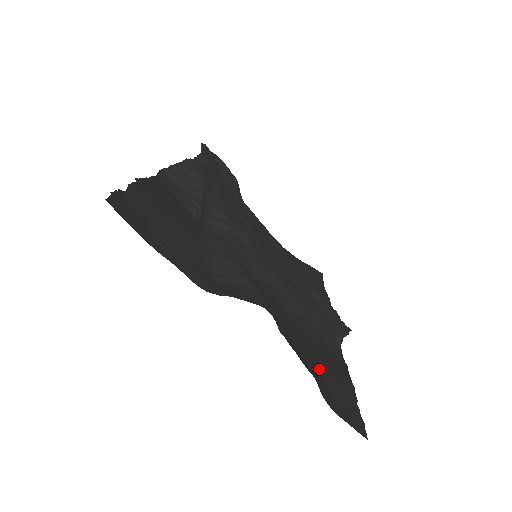
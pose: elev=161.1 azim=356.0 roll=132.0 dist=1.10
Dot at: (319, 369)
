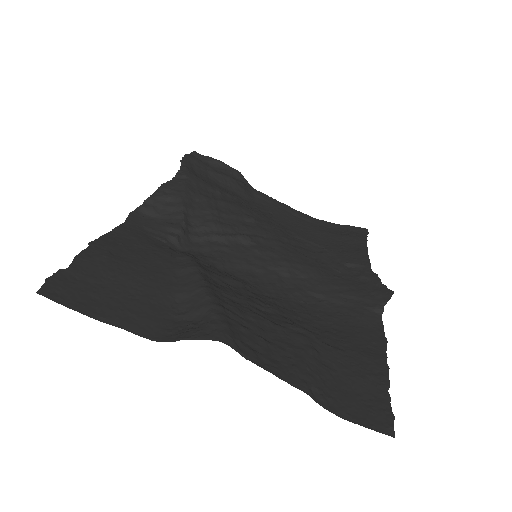
Dot at: (332, 367)
